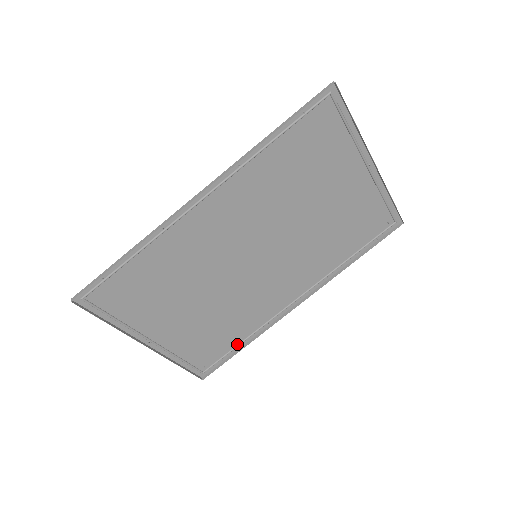
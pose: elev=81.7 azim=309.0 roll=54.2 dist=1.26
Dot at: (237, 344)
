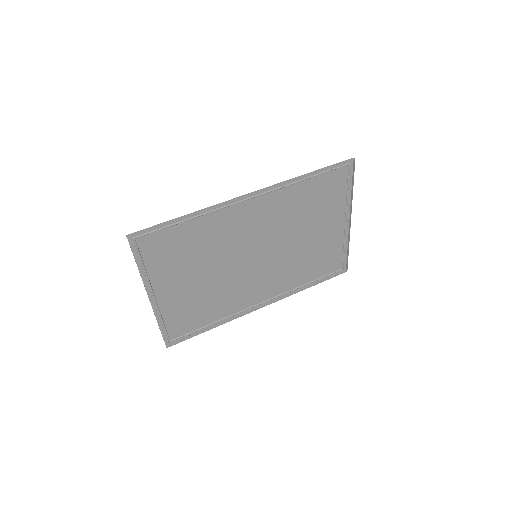
Dot at: (206, 325)
